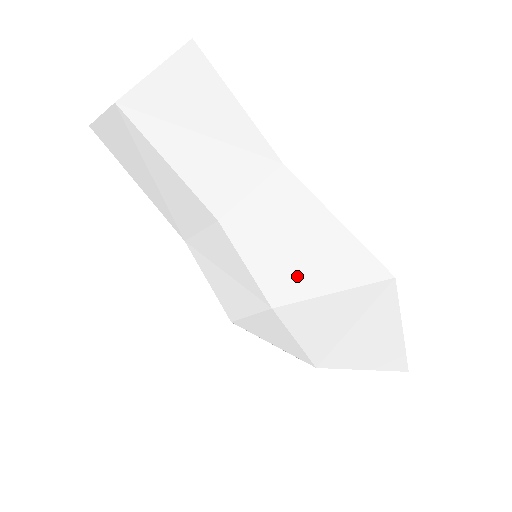
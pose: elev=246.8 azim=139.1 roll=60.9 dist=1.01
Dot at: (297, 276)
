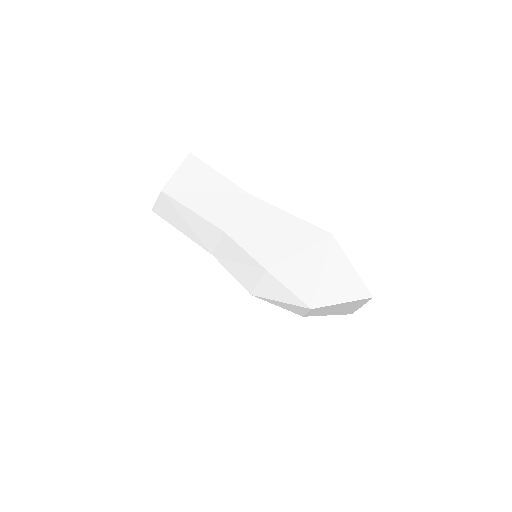
Dot at: (275, 249)
